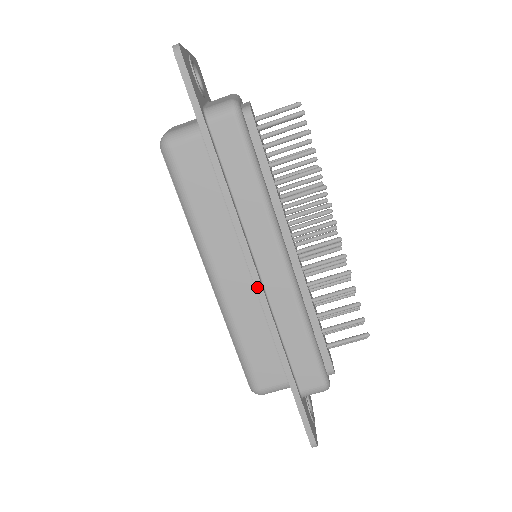
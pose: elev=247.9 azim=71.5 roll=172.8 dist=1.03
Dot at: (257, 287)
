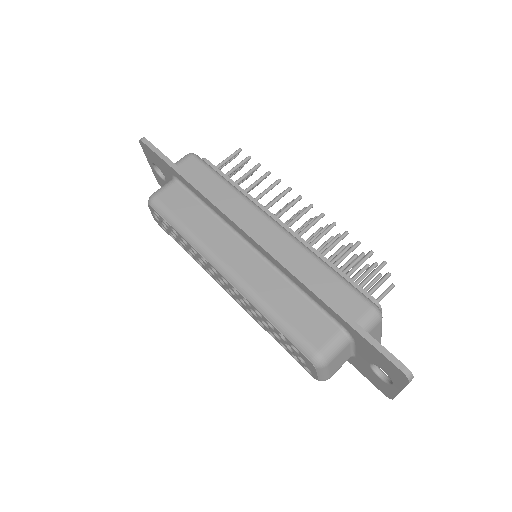
Dot at: (261, 245)
